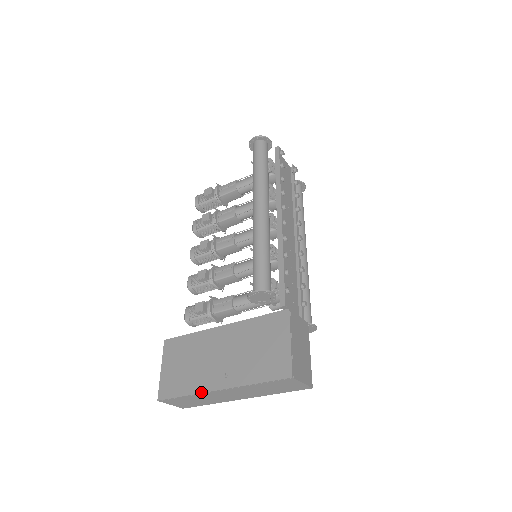
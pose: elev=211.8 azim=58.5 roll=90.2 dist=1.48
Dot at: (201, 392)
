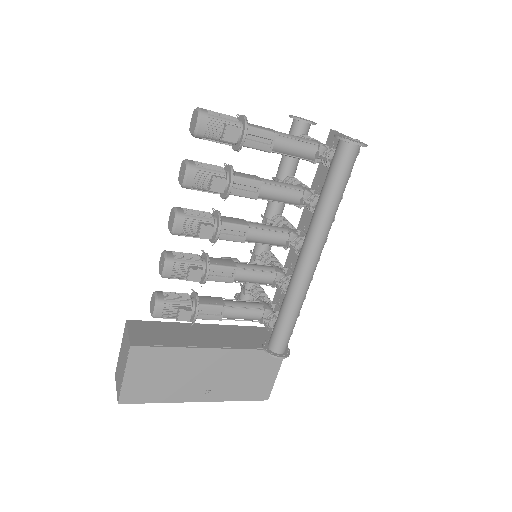
Dot at: (178, 402)
